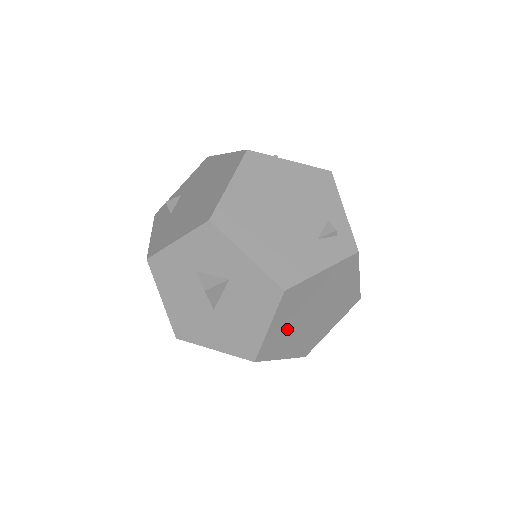
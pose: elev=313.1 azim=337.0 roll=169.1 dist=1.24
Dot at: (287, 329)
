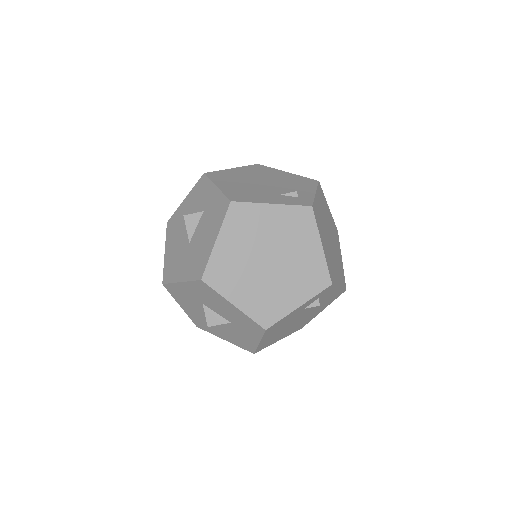
Dot at: (237, 259)
